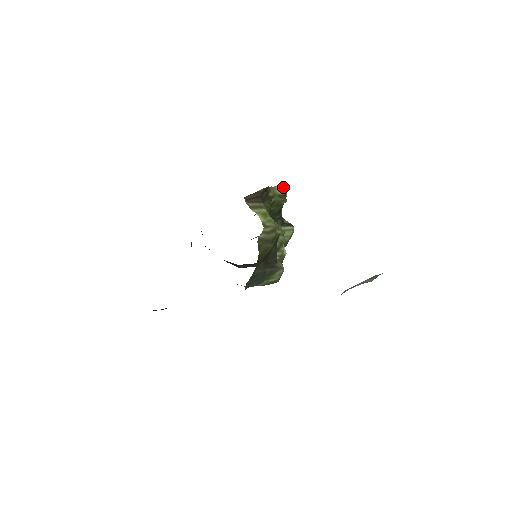
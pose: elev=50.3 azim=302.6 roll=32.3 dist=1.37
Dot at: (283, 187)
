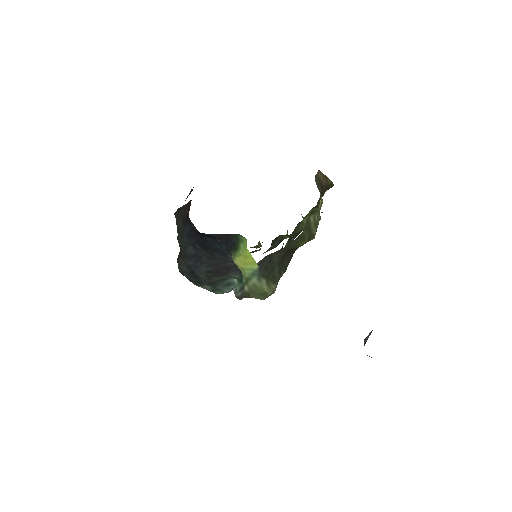
Dot at: occluded
